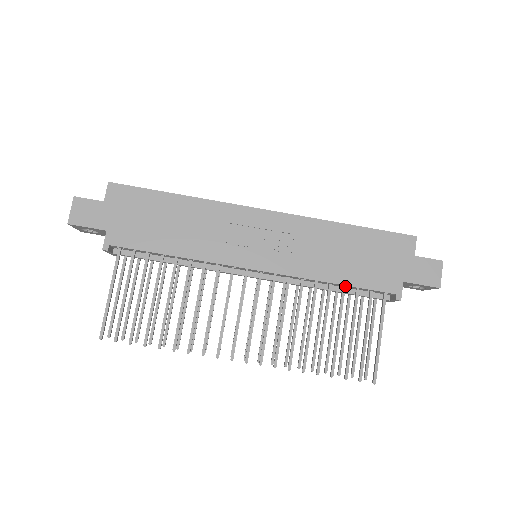
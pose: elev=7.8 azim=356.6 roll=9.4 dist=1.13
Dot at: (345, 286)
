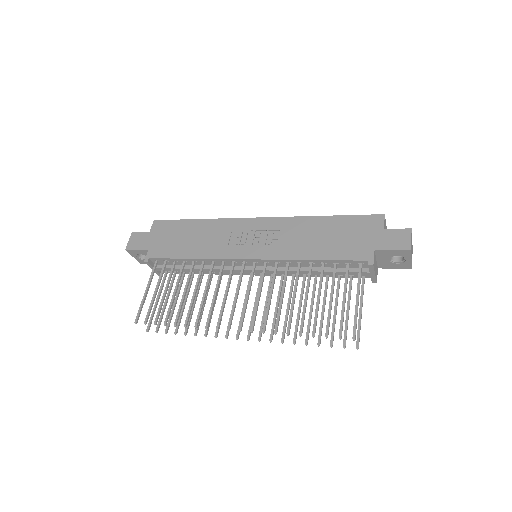
Dot at: (324, 262)
